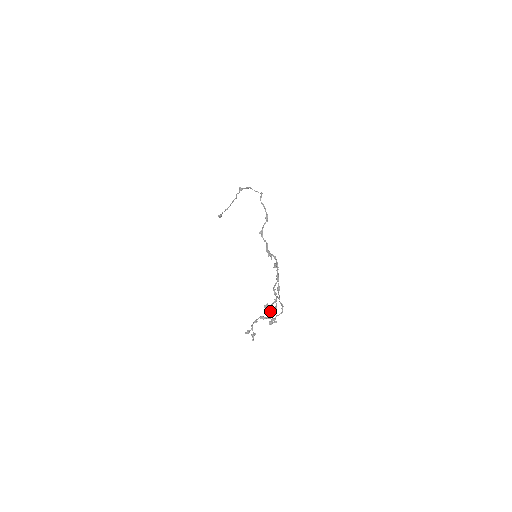
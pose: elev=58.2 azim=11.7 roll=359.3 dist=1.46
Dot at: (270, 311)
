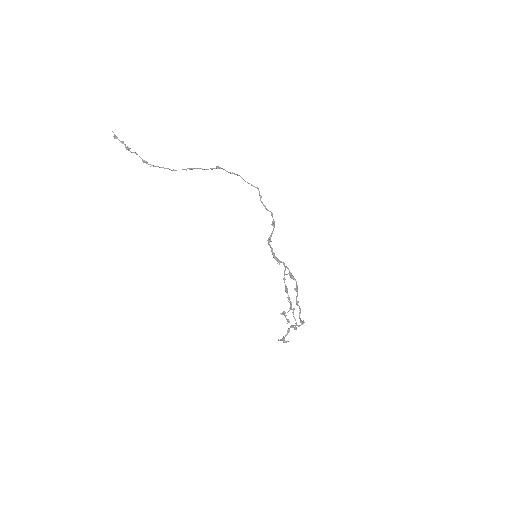
Dot at: occluded
